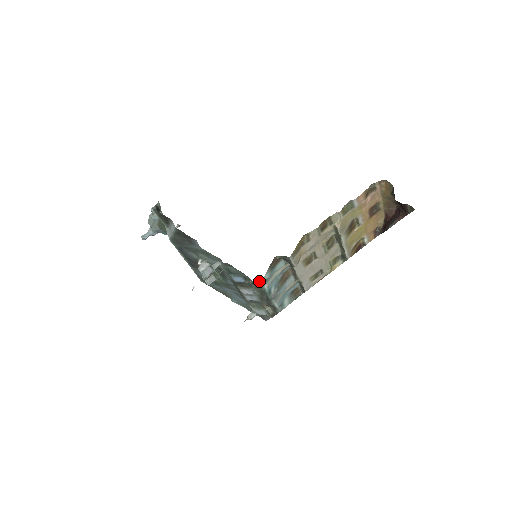
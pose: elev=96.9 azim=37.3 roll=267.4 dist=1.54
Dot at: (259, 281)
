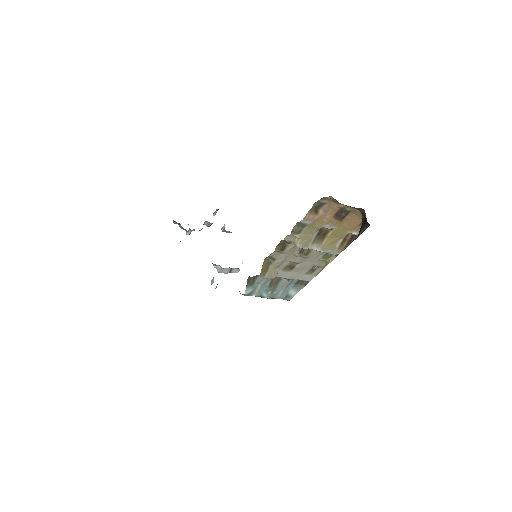
Dot at: occluded
